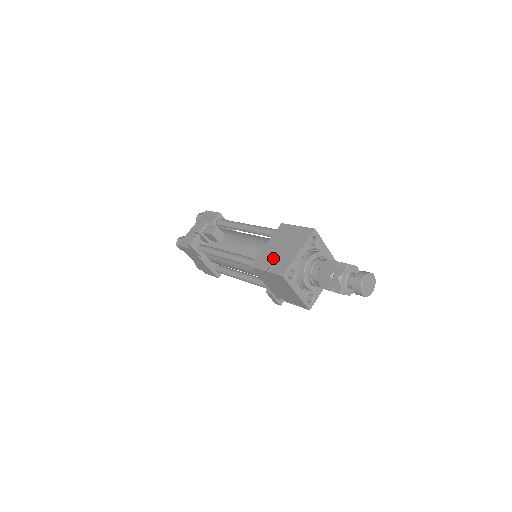
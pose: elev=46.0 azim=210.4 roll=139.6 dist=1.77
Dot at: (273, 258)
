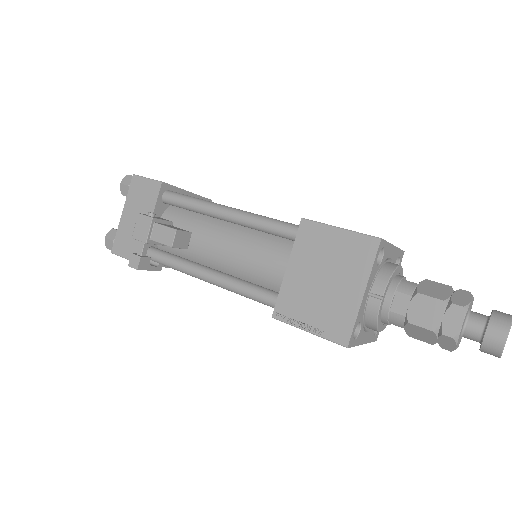
Dot at: (313, 304)
